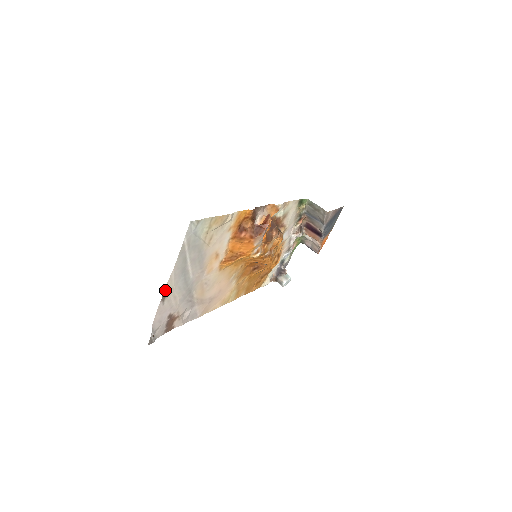
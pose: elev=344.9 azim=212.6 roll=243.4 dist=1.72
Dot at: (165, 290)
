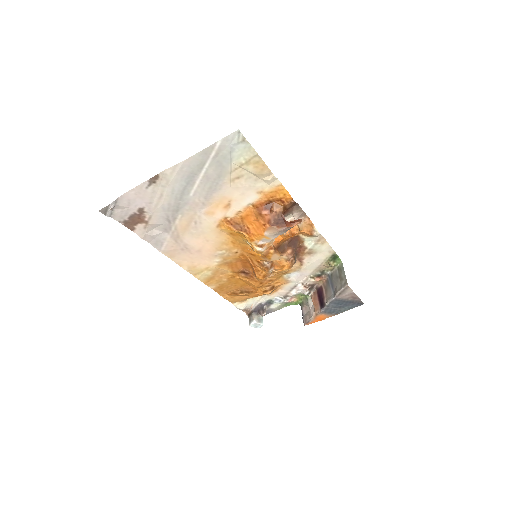
Dot at: (161, 174)
